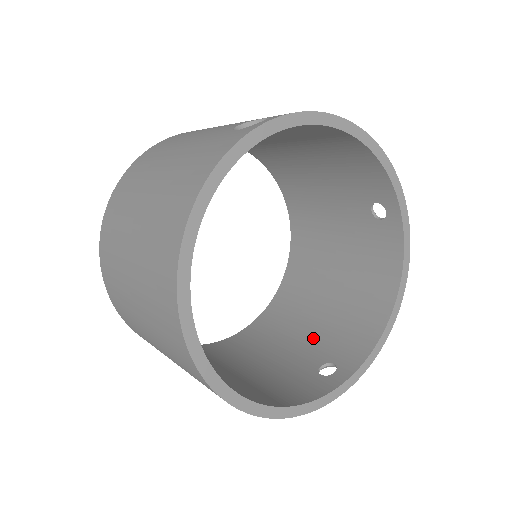
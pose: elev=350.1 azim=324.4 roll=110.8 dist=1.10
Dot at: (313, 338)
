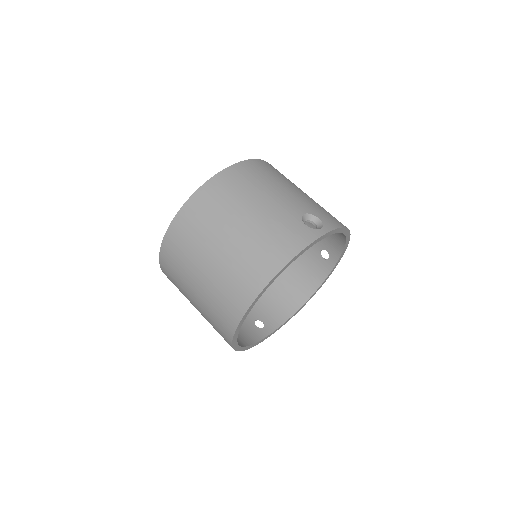
Dot at: occluded
